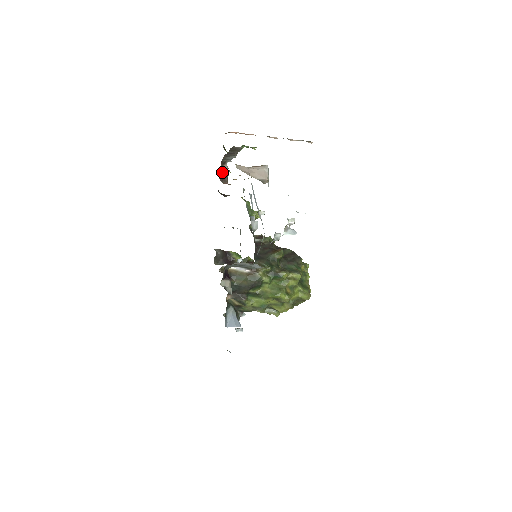
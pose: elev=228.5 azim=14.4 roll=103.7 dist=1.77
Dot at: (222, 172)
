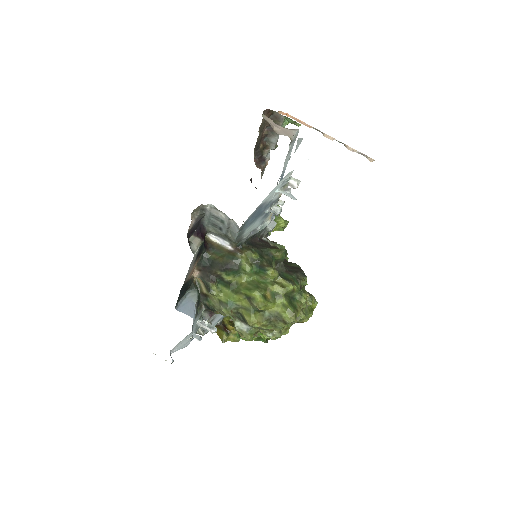
Dot at: (260, 153)
